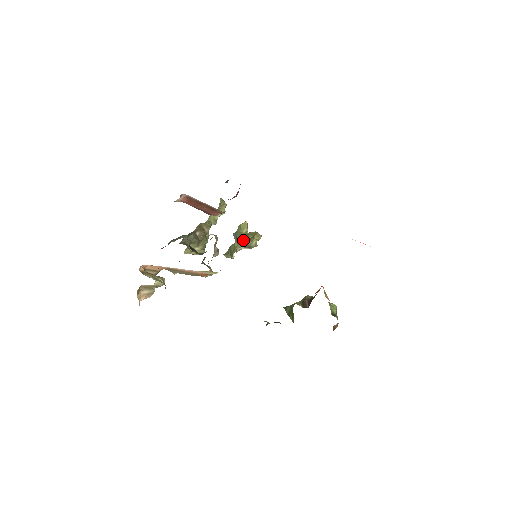
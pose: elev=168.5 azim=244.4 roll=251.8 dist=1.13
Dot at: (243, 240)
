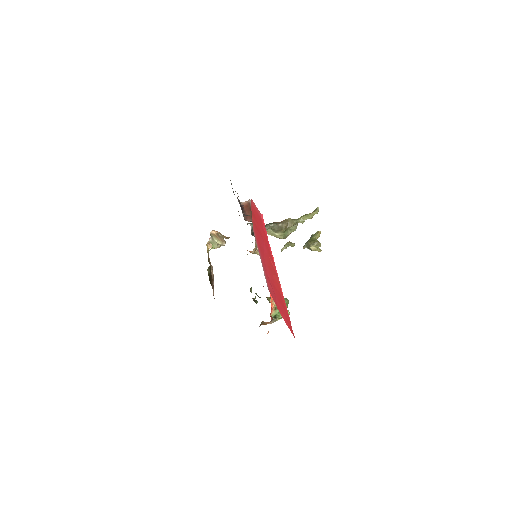
Dot at: (307, 242)
